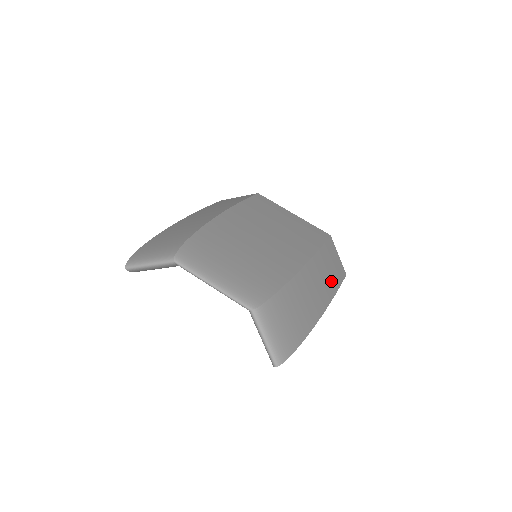
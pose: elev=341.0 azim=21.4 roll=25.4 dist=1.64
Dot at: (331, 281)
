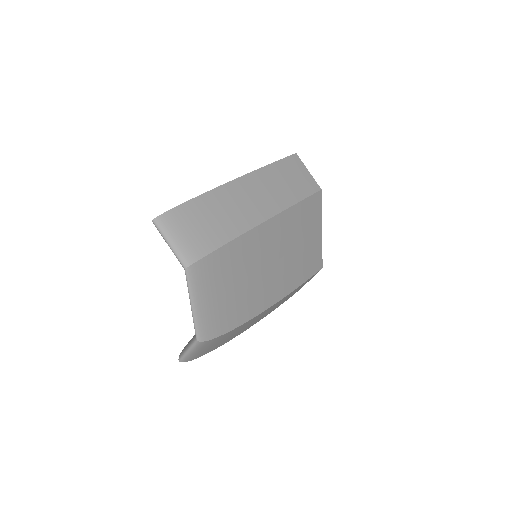
Dot at: (281, 303)
